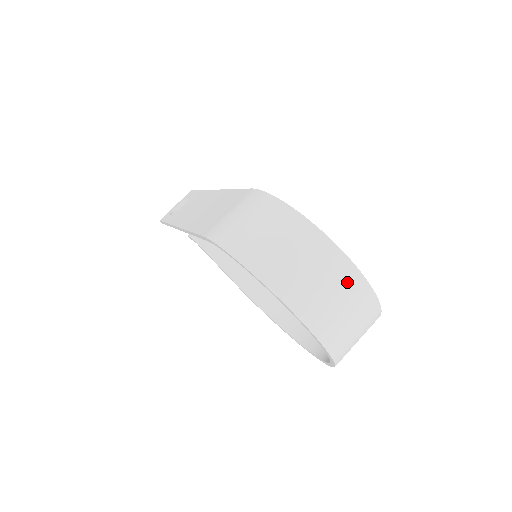
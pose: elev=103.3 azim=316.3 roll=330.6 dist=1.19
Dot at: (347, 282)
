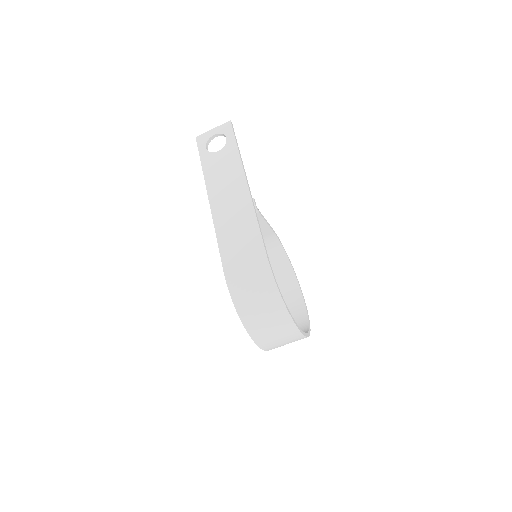
Dot at: (294, 338)
